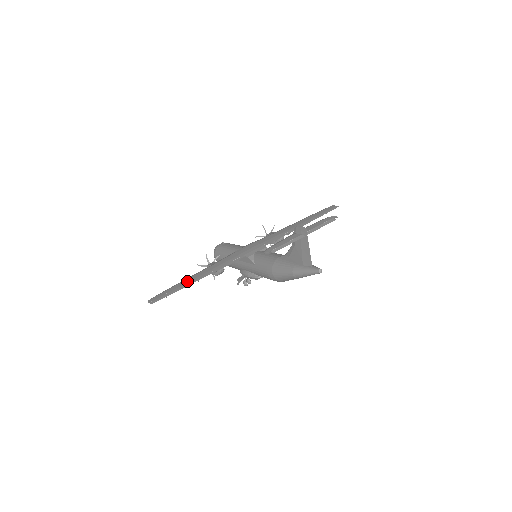
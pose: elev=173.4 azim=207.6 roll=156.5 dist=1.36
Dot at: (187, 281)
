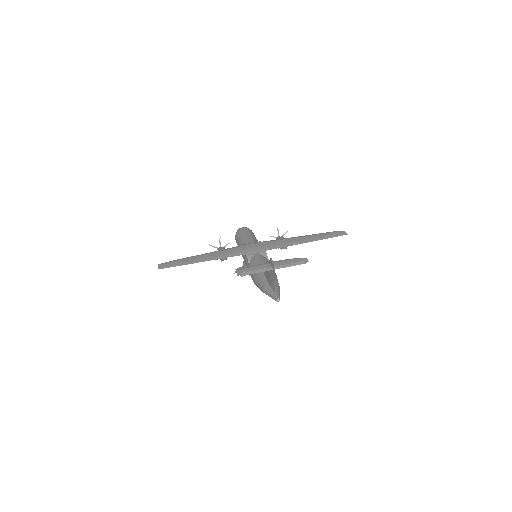
Dot at: (193, 259)
